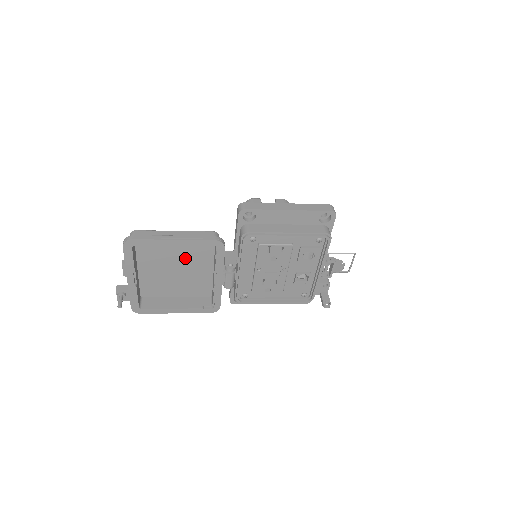
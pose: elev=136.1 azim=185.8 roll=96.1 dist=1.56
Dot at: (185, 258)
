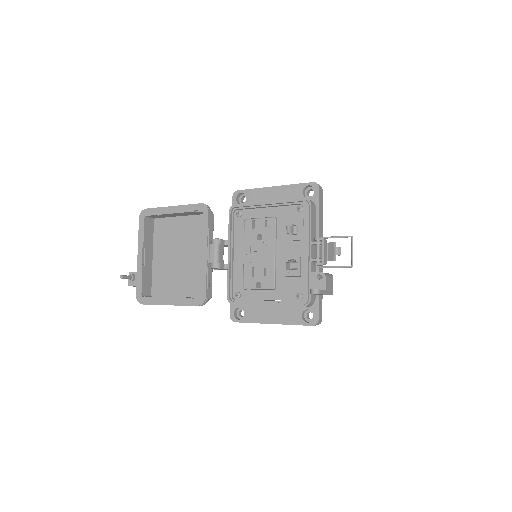
Dot at: (187, 243)
